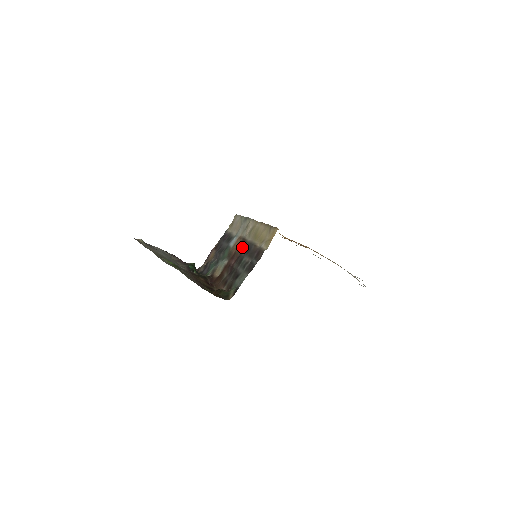
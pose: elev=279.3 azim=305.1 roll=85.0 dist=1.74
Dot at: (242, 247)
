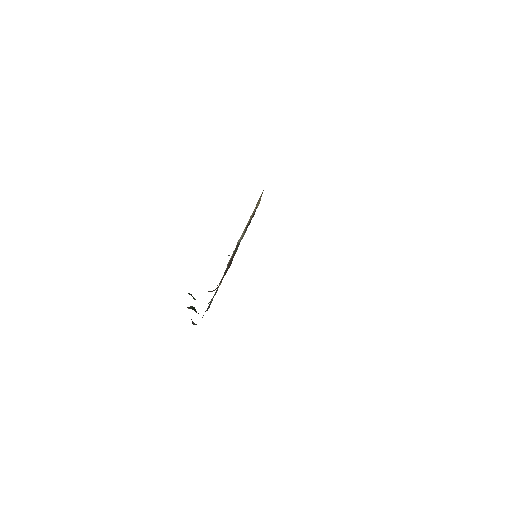
Dot at: occluded
